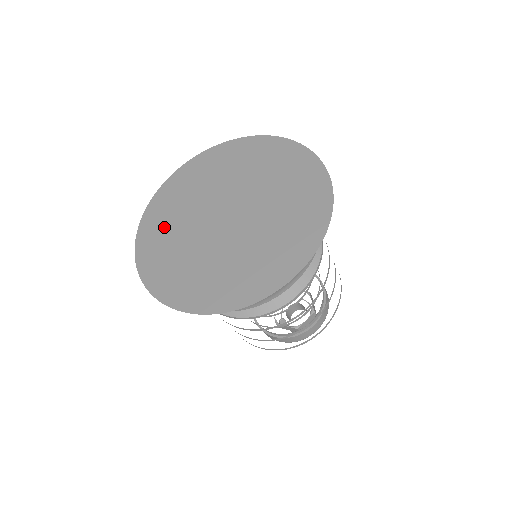
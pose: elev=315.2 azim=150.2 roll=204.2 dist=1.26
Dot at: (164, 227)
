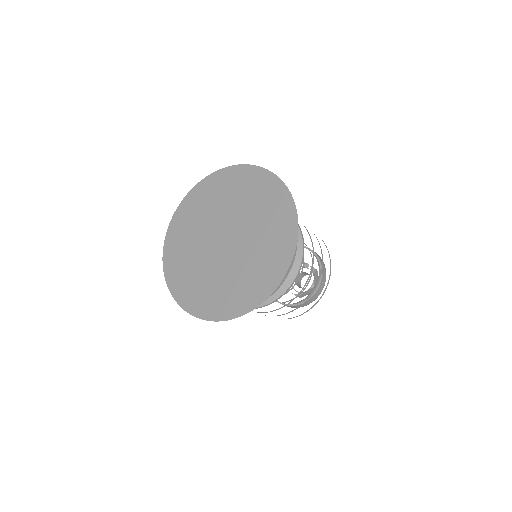
Dot at: (184, 233)
